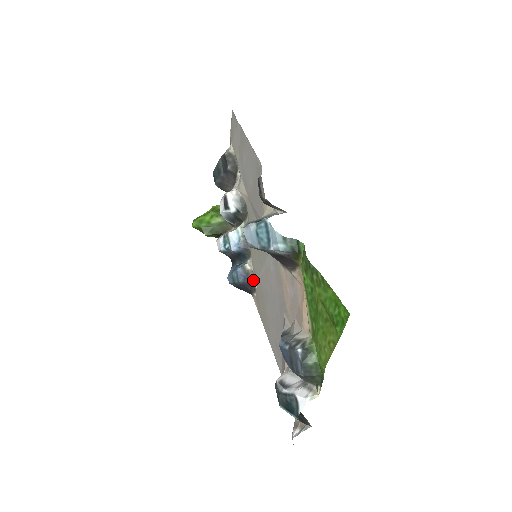
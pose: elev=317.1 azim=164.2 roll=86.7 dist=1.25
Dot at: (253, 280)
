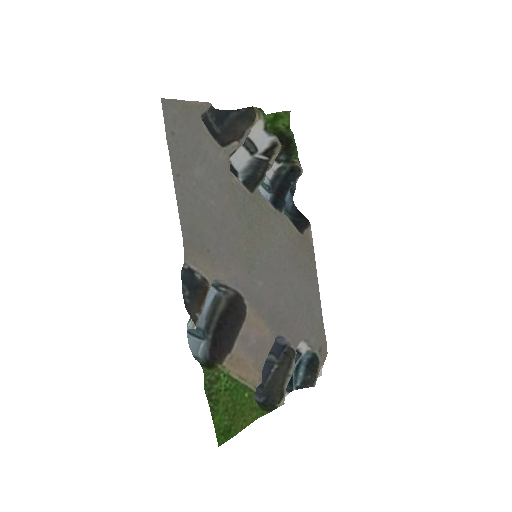
Dot at: (295, 226)
